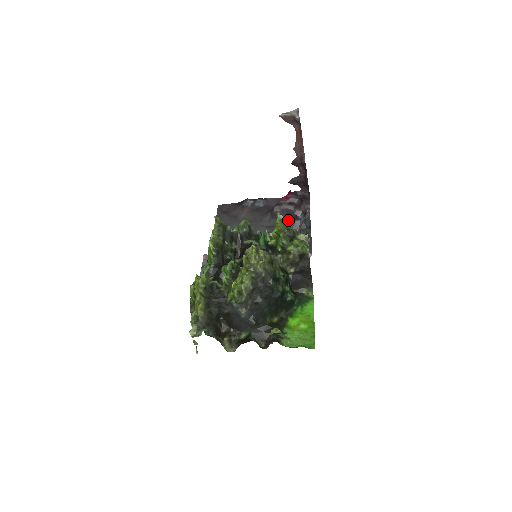
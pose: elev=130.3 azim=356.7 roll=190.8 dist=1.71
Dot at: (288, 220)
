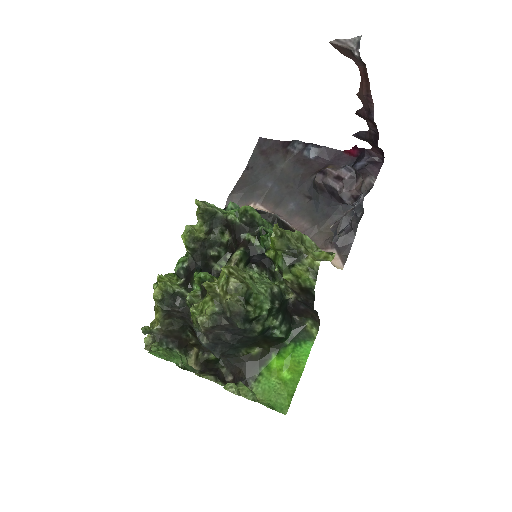
Dot at: (331, 199)
